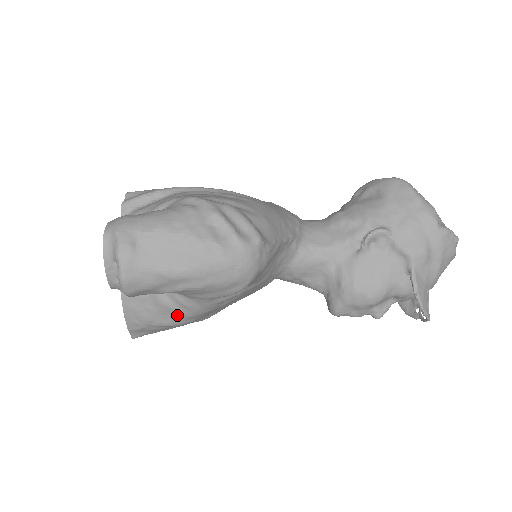
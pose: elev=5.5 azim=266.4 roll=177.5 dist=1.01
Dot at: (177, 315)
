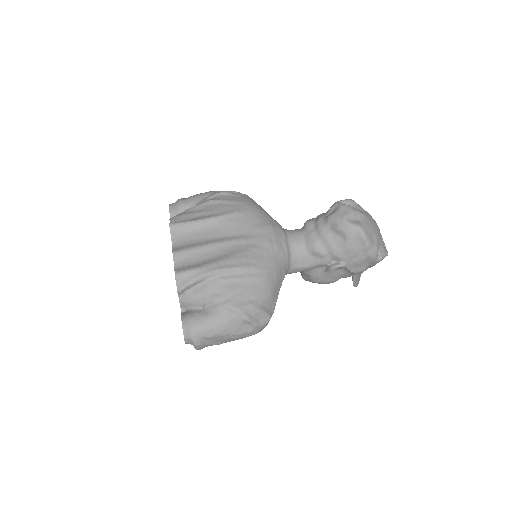
Dot at: occluded
